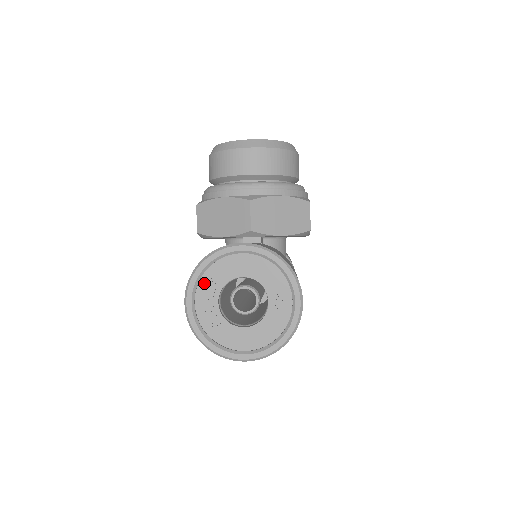
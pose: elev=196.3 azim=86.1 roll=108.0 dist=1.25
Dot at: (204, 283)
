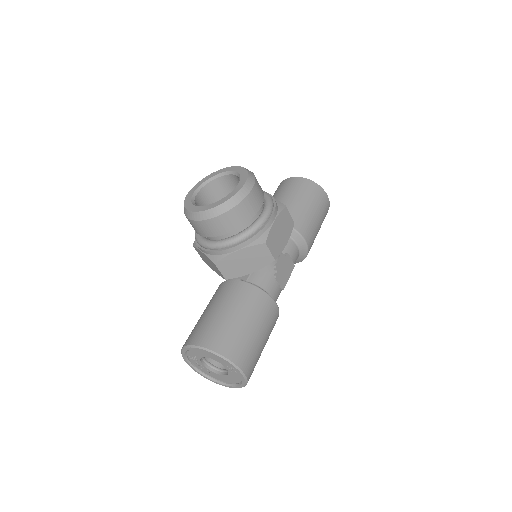
Dot at: (190, 356)
